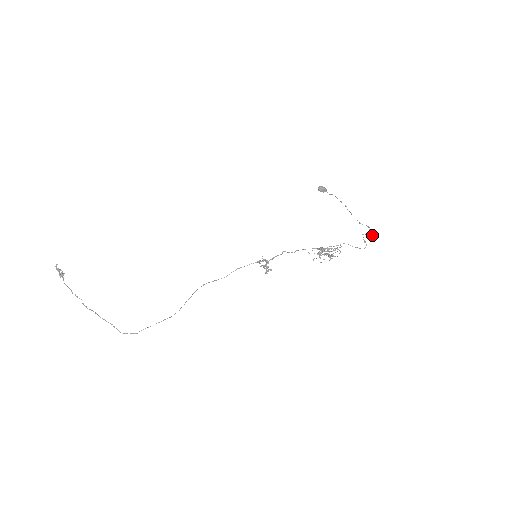
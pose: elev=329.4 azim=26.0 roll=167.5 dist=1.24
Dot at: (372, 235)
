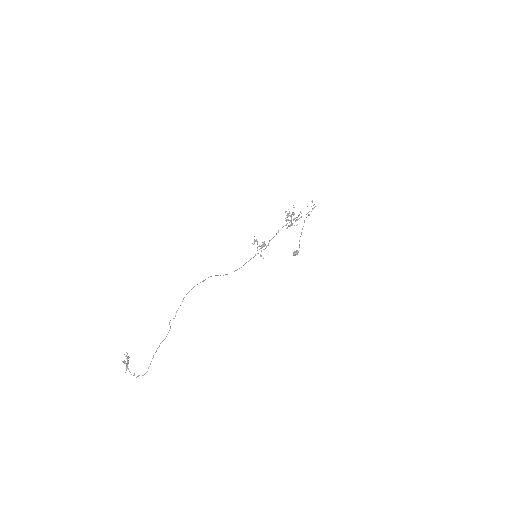
Dot at: (312, 201)
